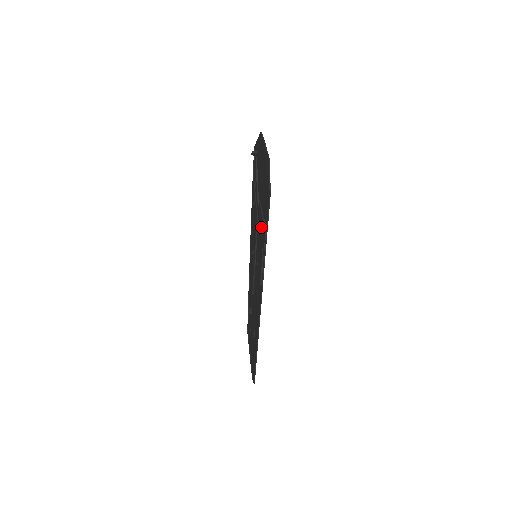
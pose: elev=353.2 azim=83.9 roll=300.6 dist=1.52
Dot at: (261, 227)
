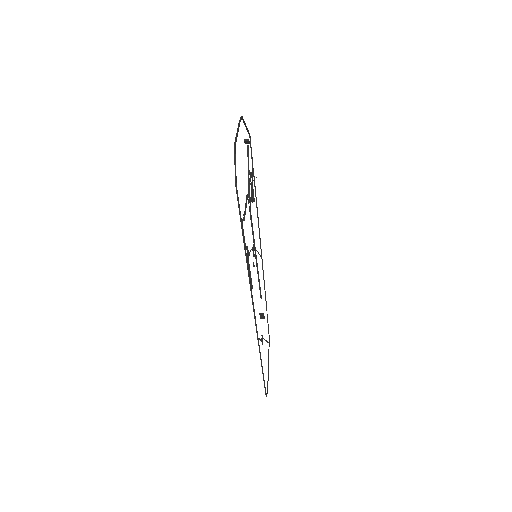
Dot at: occluded
